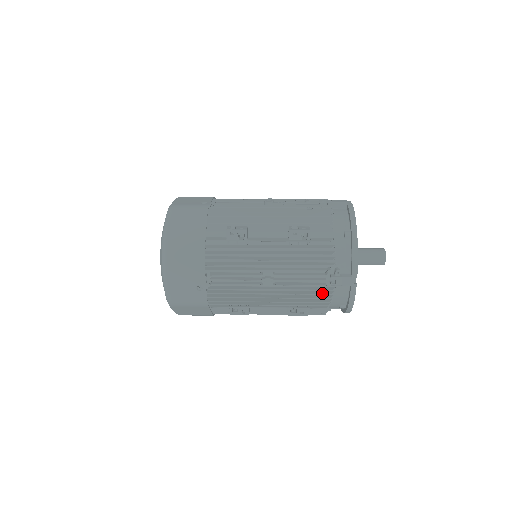
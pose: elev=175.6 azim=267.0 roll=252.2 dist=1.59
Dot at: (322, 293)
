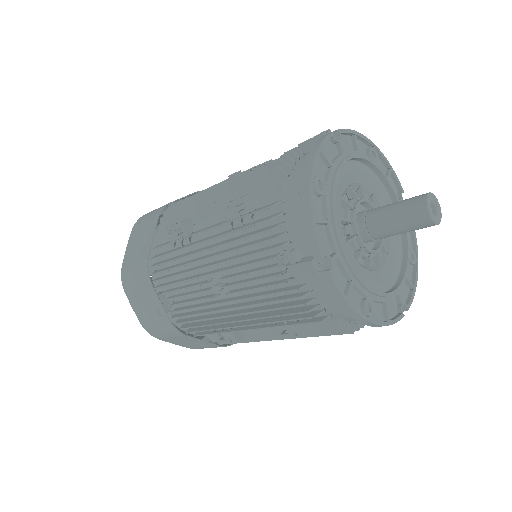
Dot at: (289, 297)
